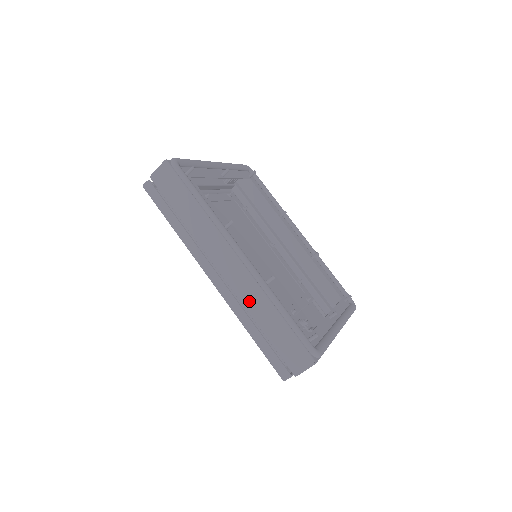
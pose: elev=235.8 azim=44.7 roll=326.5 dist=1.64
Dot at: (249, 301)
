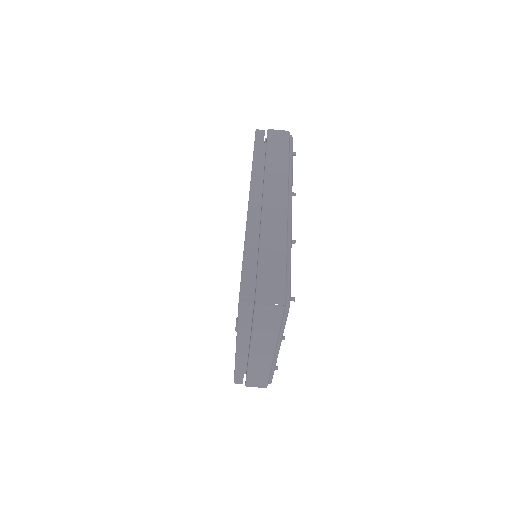
Dot at: (269, 231)
